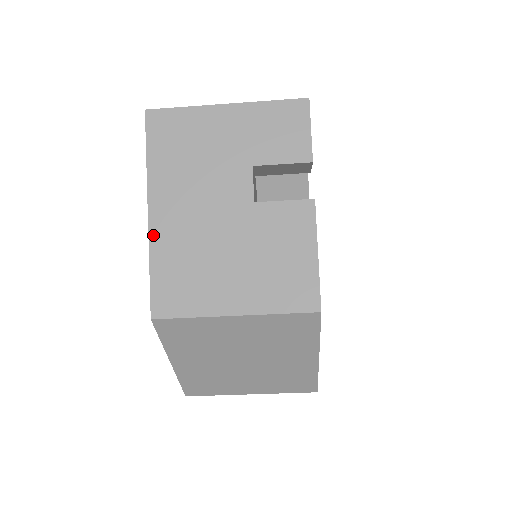
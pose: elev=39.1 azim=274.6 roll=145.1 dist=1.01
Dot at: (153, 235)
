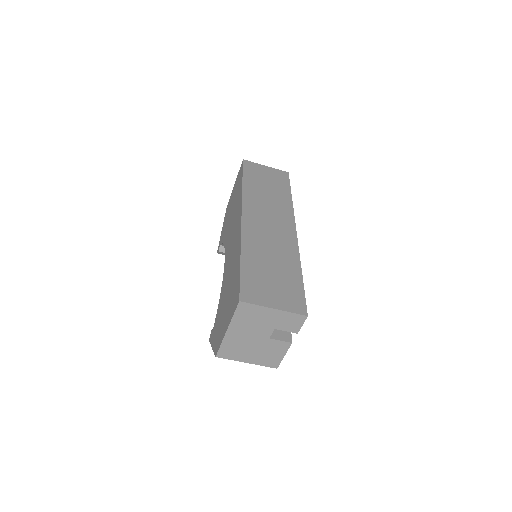
Dot at: (226, 337)
